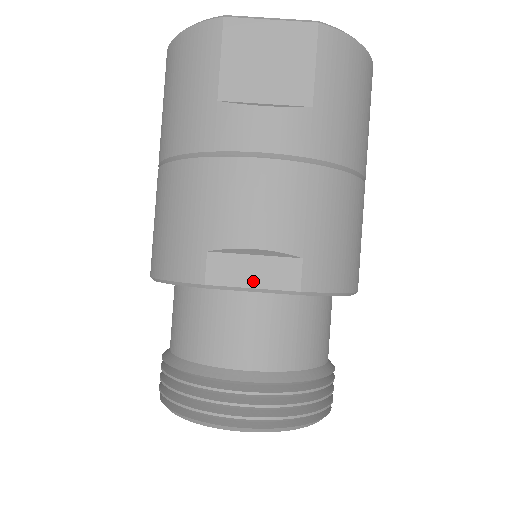
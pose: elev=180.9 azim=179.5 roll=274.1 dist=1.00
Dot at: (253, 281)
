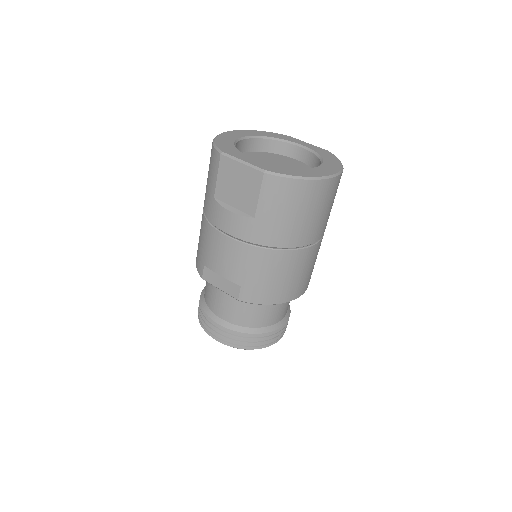
Dot at: (220, 286)
